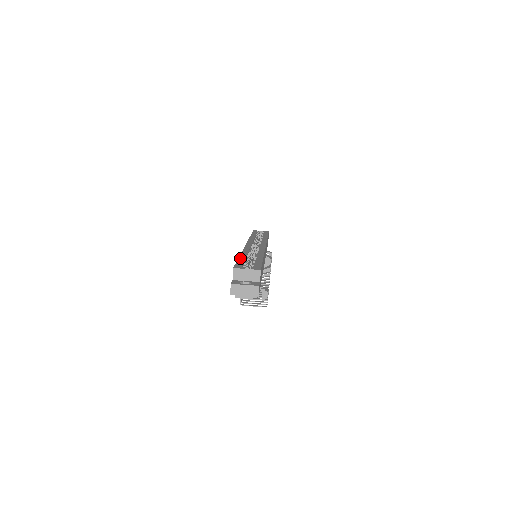
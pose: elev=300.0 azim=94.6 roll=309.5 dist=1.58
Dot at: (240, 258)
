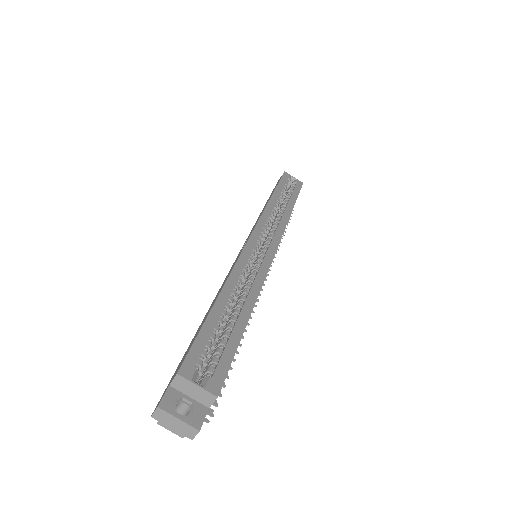
Dot at: (211, 315)
